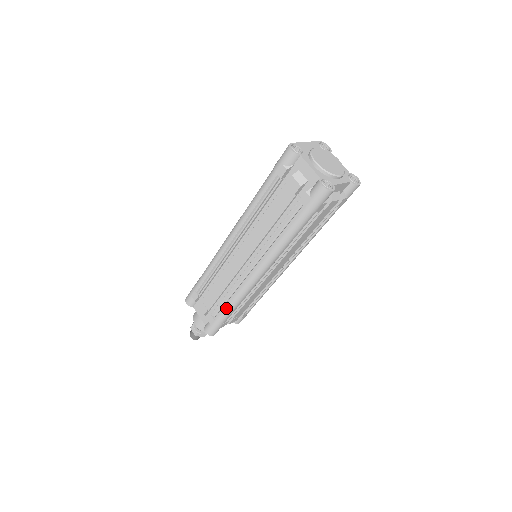
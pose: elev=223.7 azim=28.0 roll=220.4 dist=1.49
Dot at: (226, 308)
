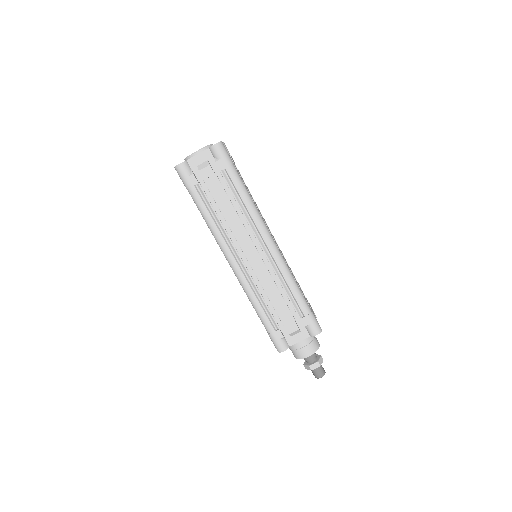
Dot at: (296, 295)
